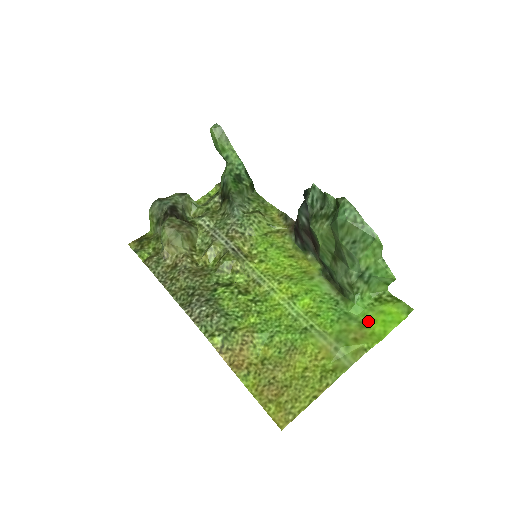
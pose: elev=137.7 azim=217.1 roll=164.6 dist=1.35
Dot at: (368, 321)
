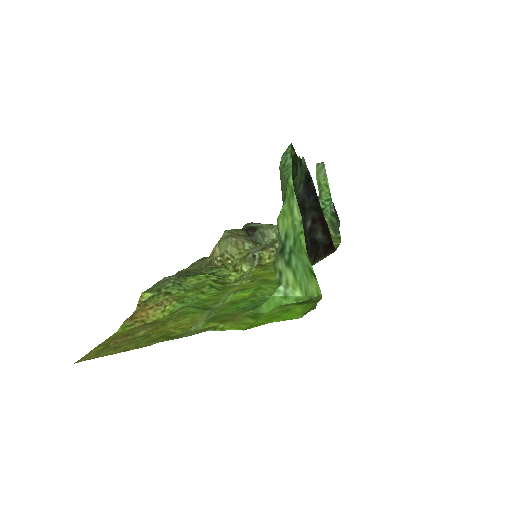
Dot at: (264, 315)
